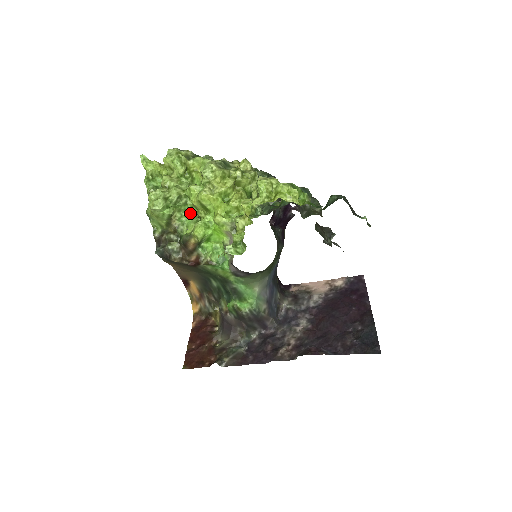
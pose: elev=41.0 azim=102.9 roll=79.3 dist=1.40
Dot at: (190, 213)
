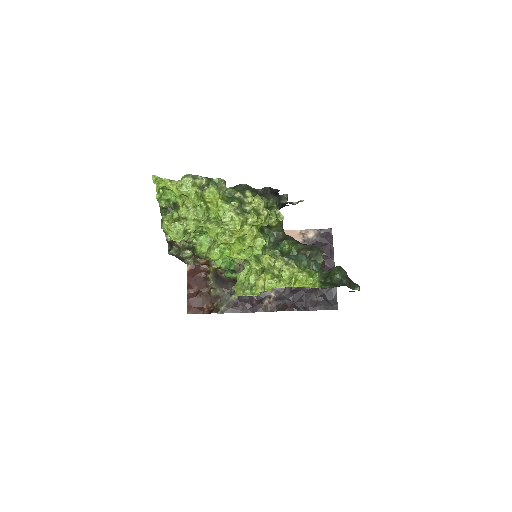
Dot at: (204, 233)
